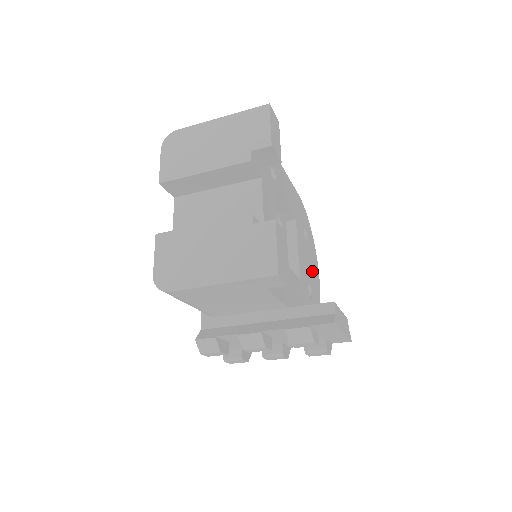
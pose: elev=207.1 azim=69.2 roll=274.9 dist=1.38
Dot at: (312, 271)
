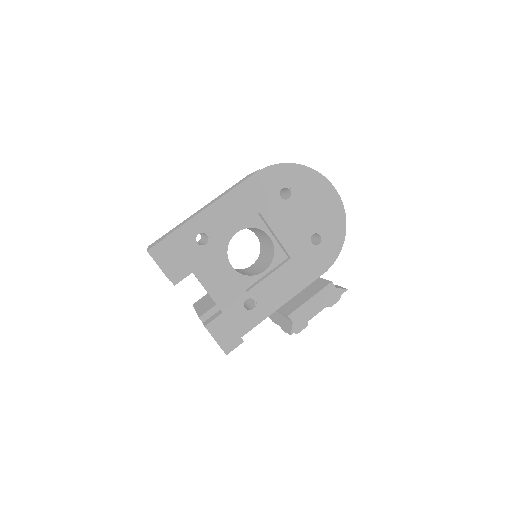
Dot at: (316, 210)
